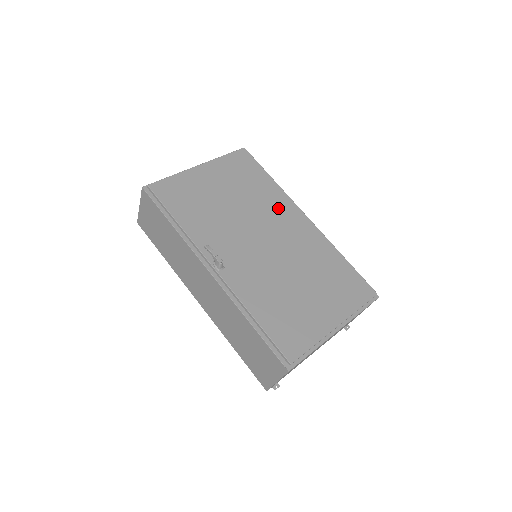
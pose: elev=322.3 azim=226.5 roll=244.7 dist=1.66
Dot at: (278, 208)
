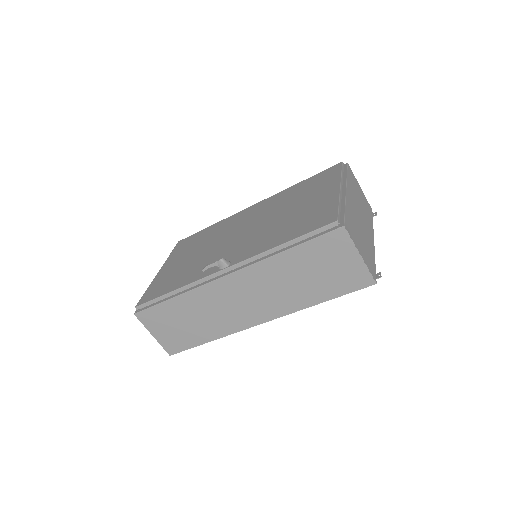
Dot at: (230, 223)
